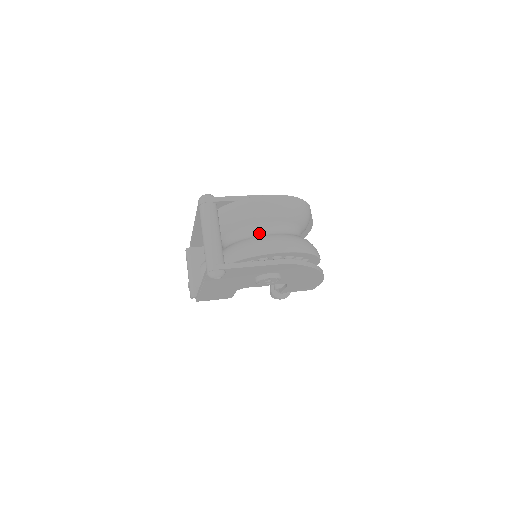
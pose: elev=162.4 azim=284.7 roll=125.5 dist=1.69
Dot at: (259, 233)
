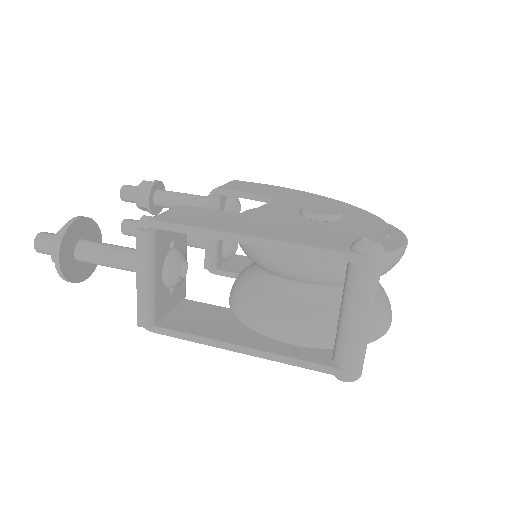
Dot at: occluded
